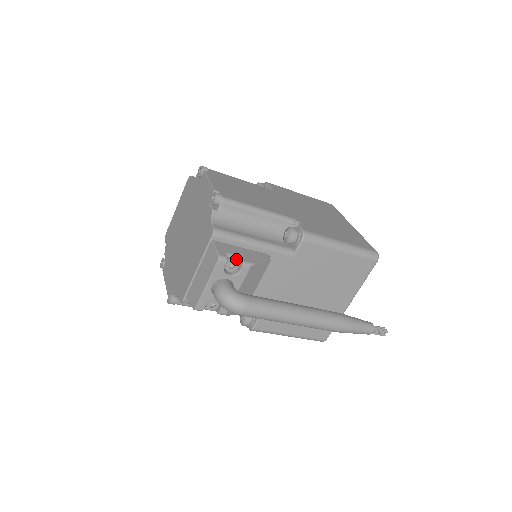
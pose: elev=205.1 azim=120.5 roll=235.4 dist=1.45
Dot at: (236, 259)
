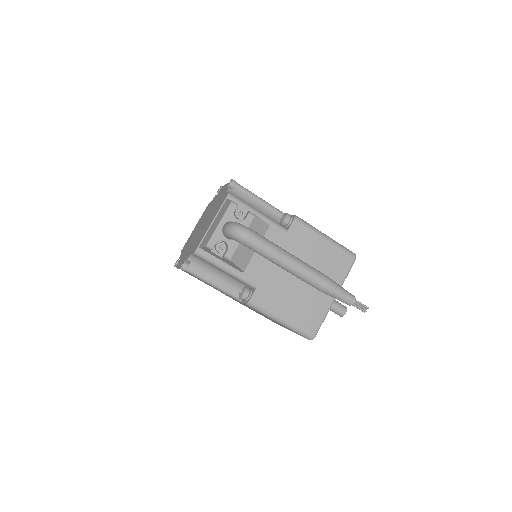
Dot at: (244, 212)
